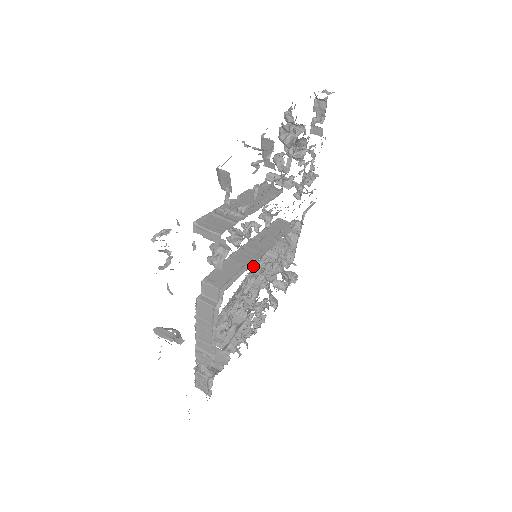
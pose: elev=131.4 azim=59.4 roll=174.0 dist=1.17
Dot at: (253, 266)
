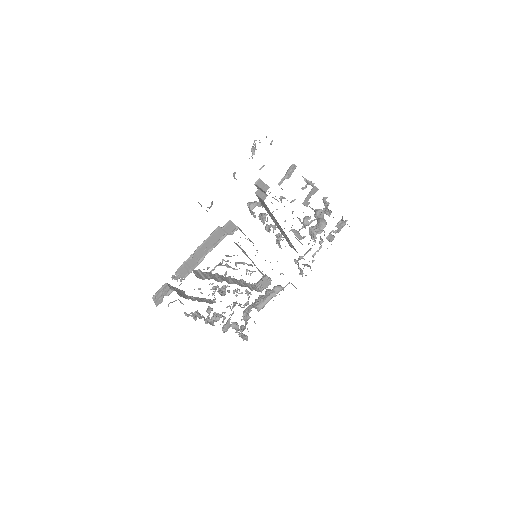
Dot at: (241, 279)
